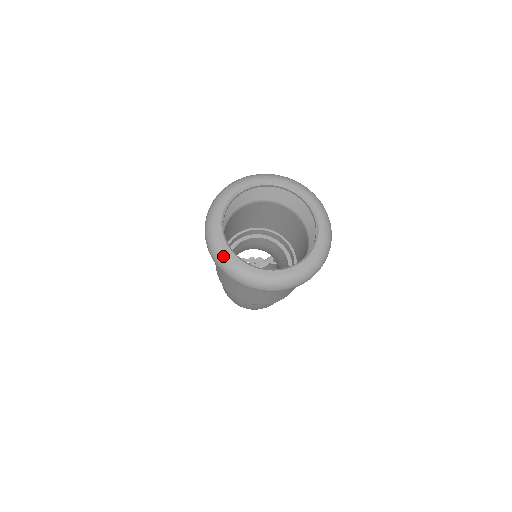
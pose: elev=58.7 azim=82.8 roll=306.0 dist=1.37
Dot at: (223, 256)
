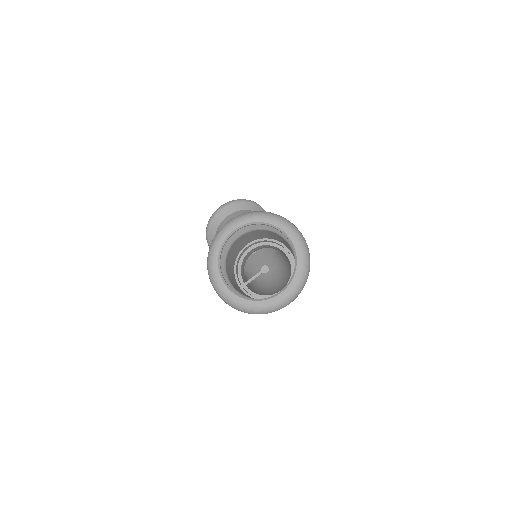
Dot at: (247, 308)
